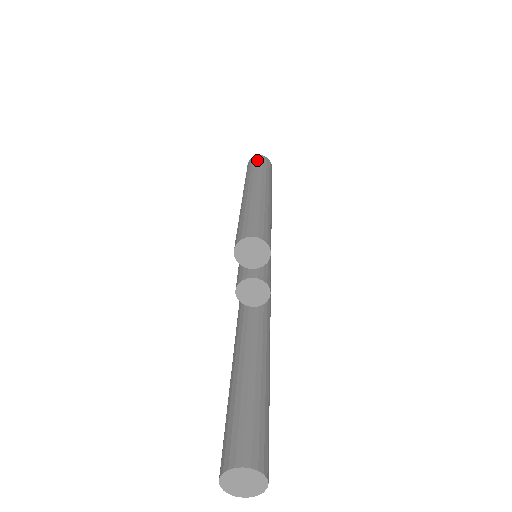
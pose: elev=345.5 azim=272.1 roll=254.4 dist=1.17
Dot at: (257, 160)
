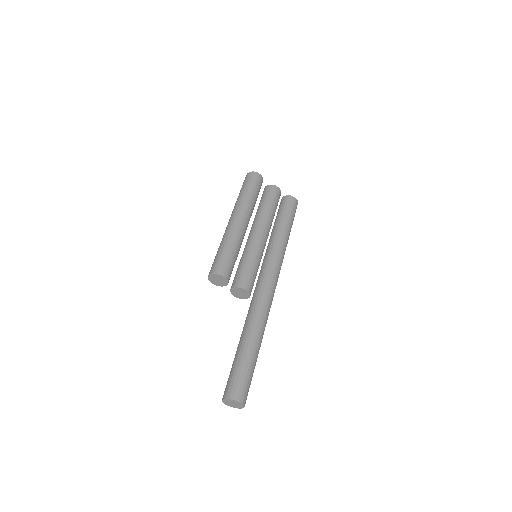
Dot at: (244, 182)
